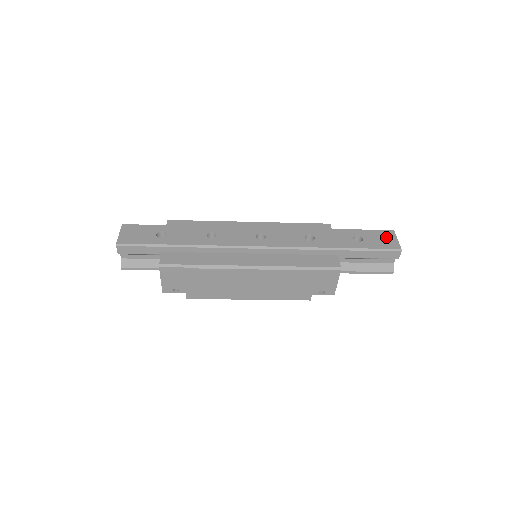
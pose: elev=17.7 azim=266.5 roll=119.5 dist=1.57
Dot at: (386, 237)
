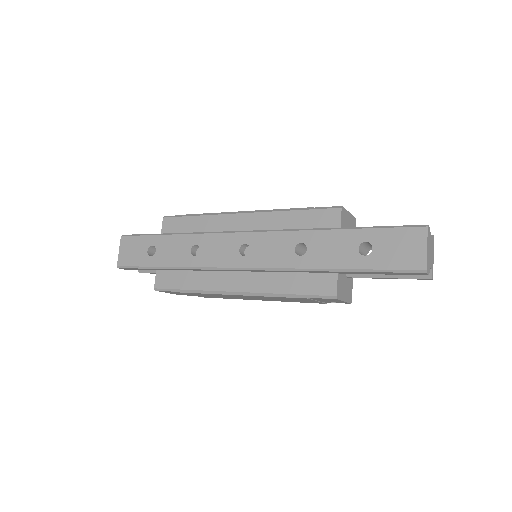
Dot at: (409, 244)
